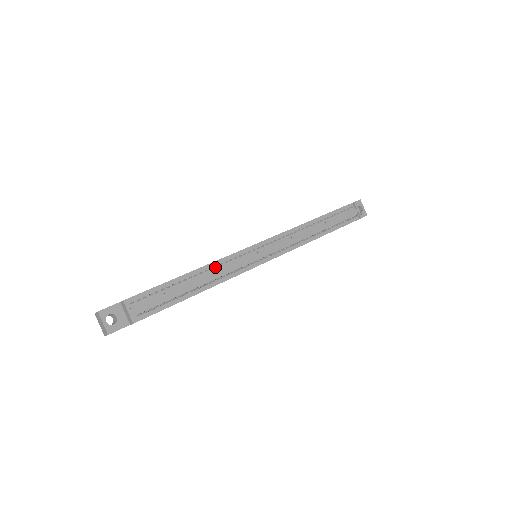
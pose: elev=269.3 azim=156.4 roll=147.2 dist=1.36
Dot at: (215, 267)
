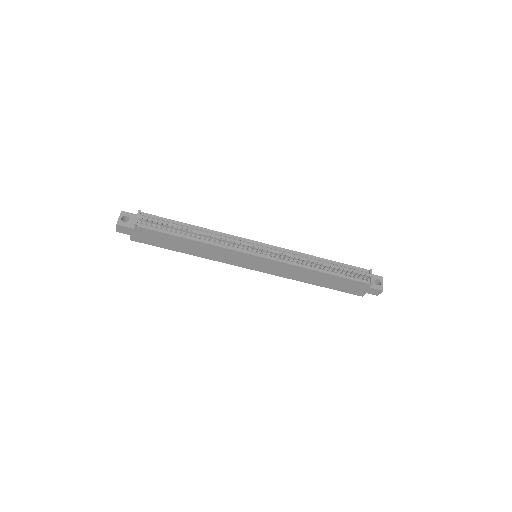
Dot at: occluded
